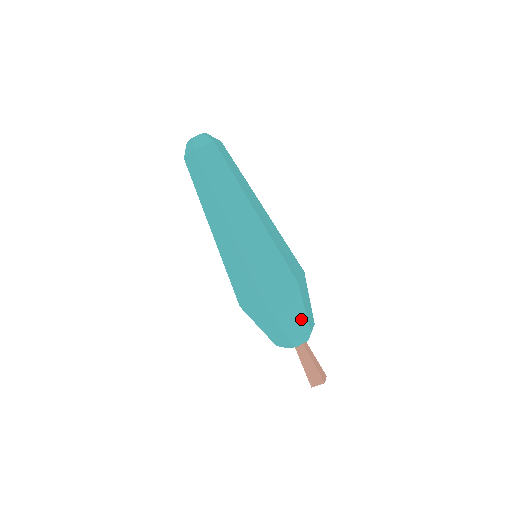
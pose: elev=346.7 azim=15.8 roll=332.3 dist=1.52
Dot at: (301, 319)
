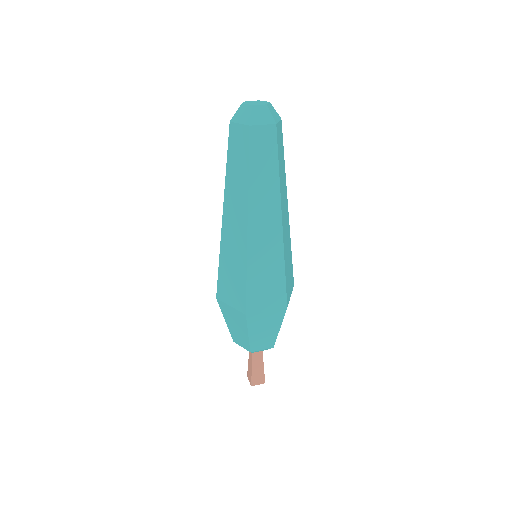
Dot at: (244, 337)
